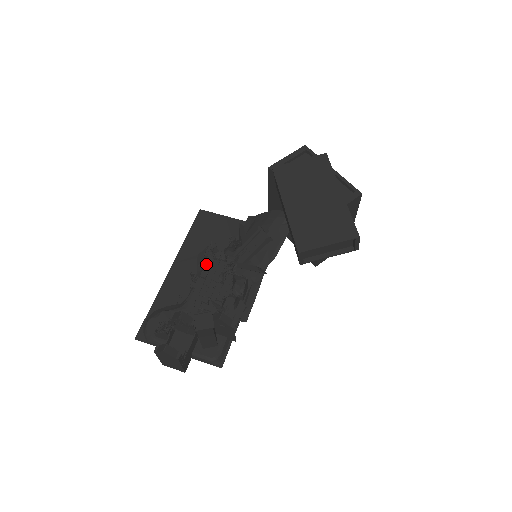
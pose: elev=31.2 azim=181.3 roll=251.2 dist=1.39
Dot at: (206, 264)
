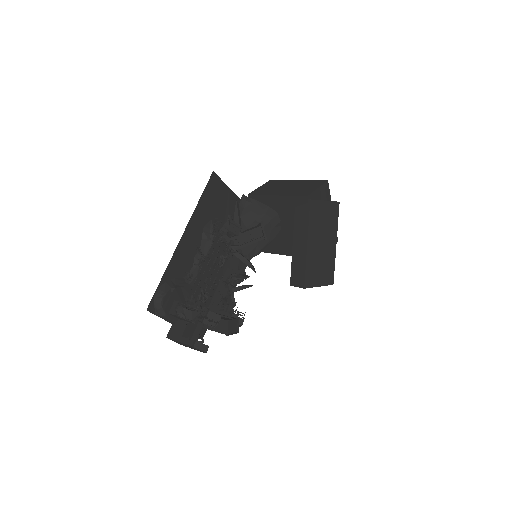
Dot at: (213, 243)
